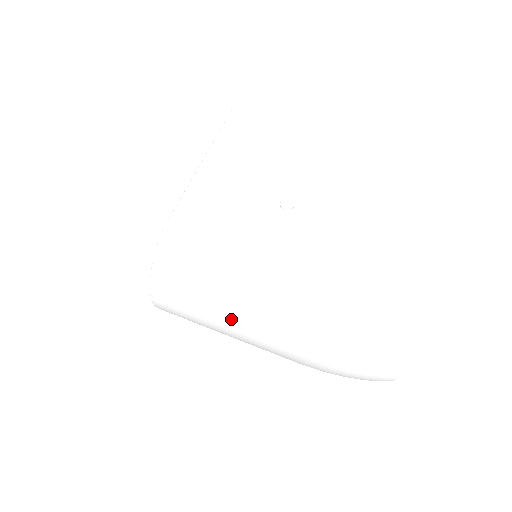
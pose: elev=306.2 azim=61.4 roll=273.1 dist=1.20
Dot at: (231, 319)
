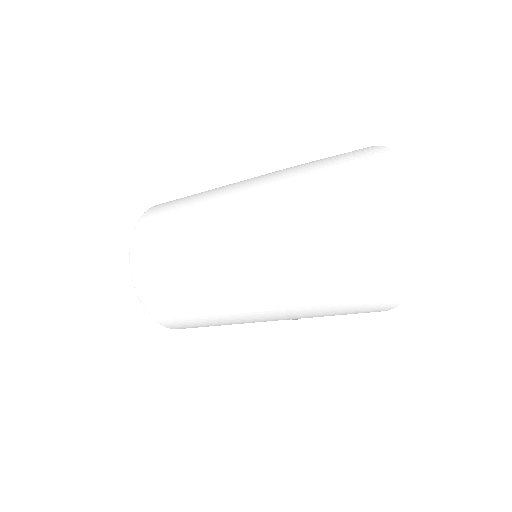
Dot at: (210, 222)
